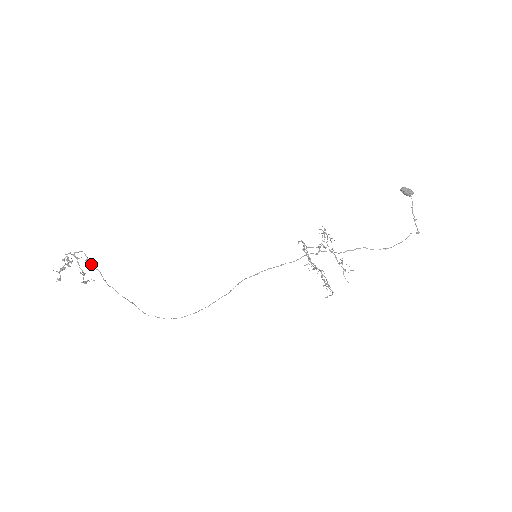
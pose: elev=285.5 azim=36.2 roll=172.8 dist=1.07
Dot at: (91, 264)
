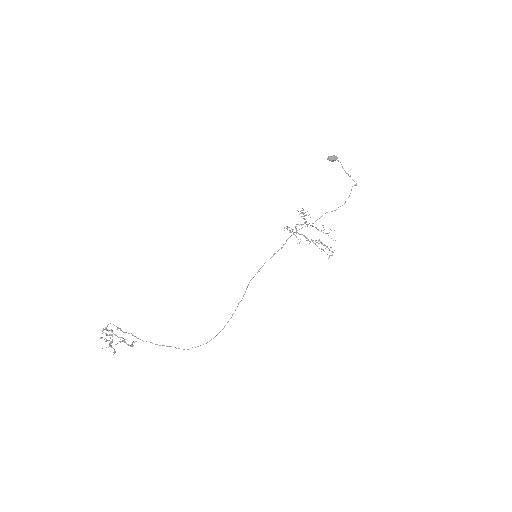
Dot at: (122, 331)
